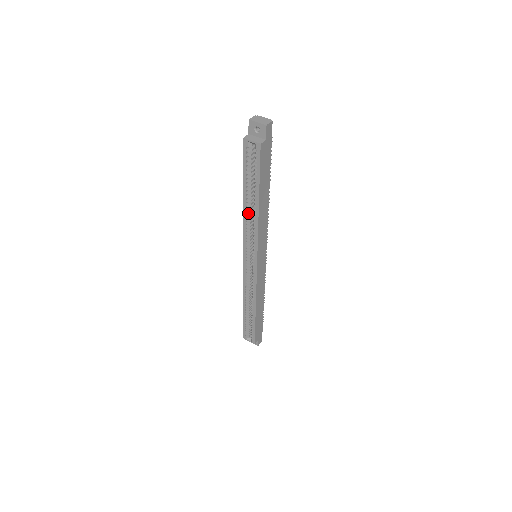
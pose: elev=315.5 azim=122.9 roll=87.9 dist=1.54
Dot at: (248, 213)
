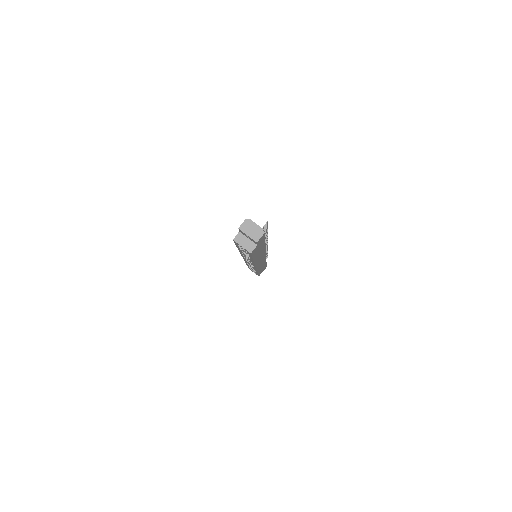
Dot at: occluded
